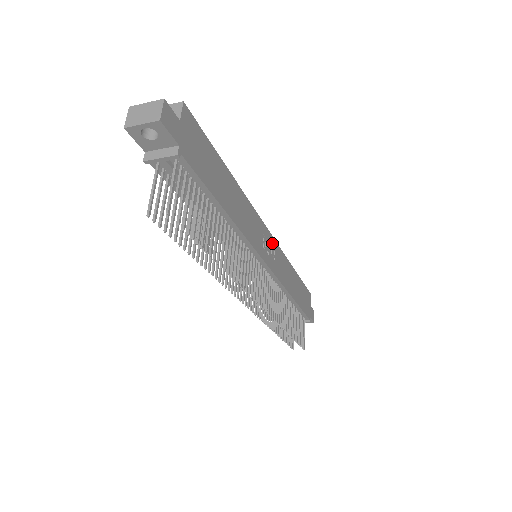
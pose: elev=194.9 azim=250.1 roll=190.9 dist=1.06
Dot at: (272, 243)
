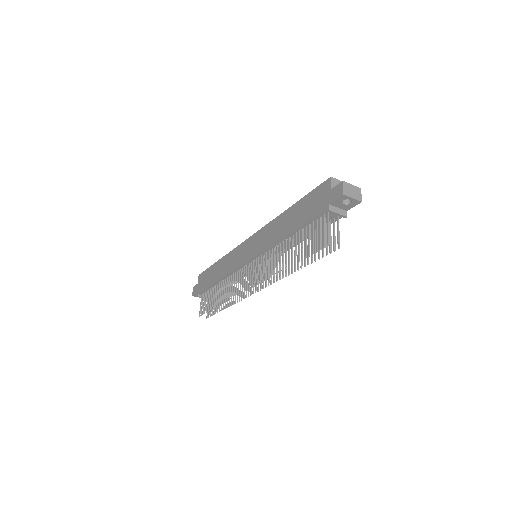
Dot at: occluded
